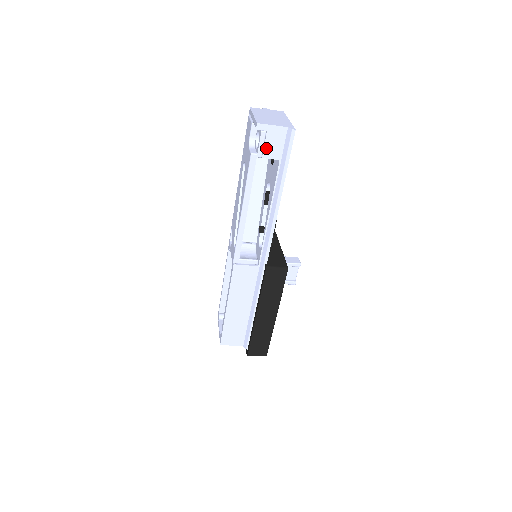
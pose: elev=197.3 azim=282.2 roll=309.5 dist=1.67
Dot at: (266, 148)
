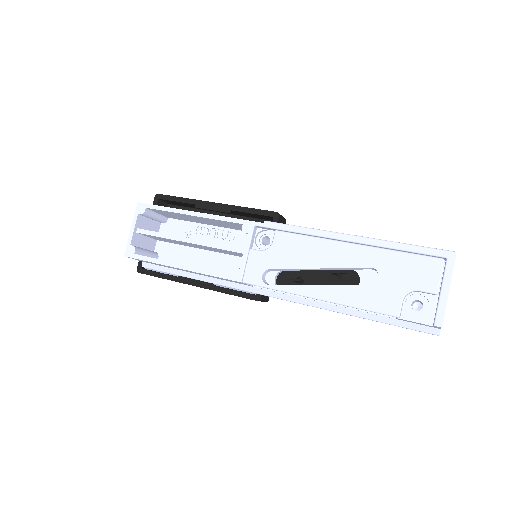
Dot at: (410, 321)
